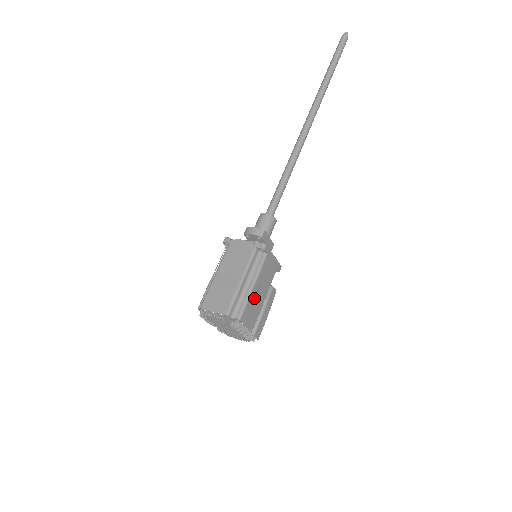
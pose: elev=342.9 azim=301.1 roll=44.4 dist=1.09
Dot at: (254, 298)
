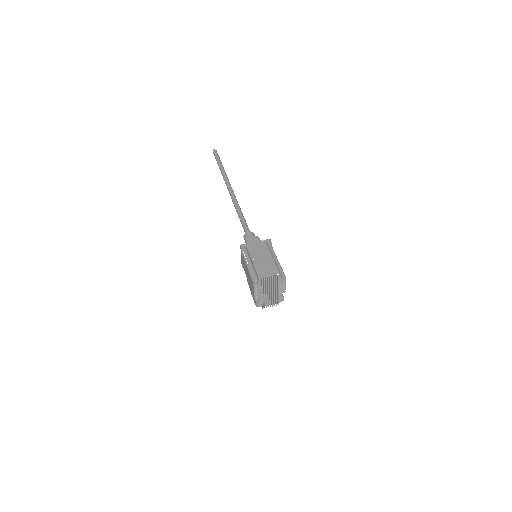
Dot at: occluded
